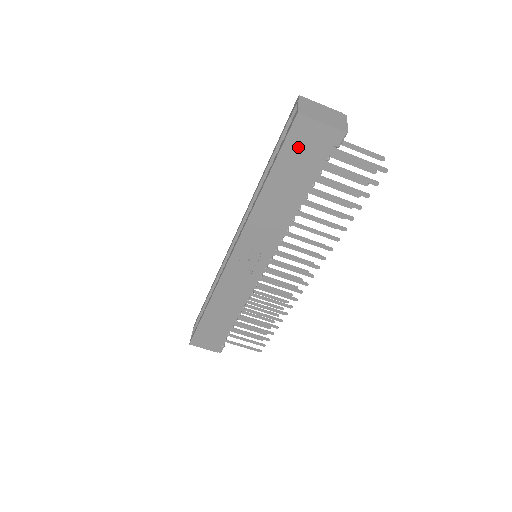
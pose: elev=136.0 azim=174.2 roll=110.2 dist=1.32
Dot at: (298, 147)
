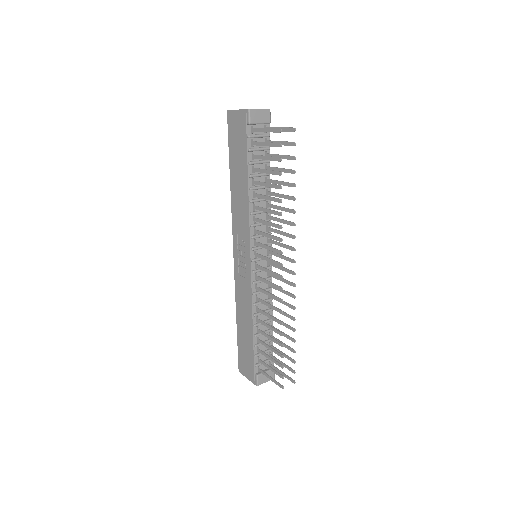
Dot at: (234, 135)
